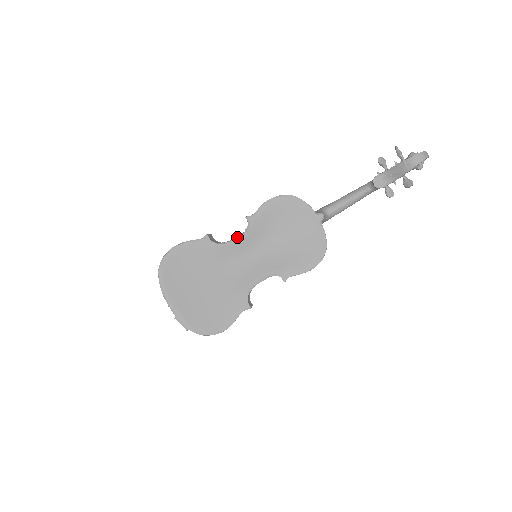
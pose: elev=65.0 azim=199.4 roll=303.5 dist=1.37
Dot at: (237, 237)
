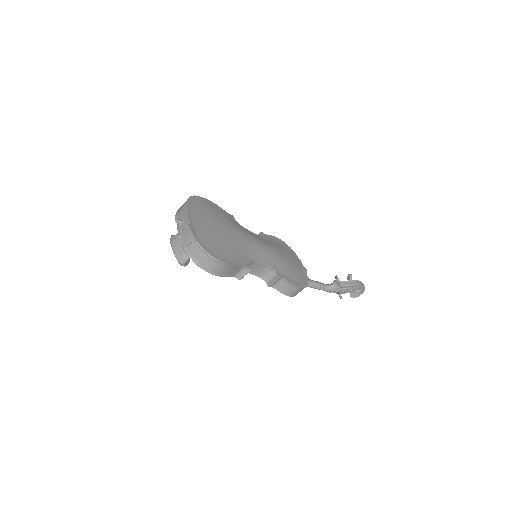
Dot at: (254, 233)
